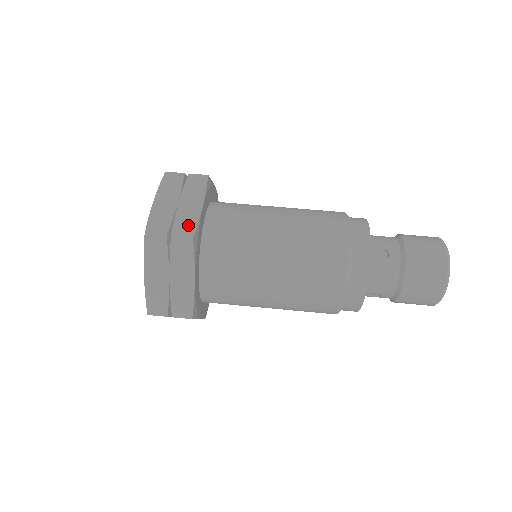
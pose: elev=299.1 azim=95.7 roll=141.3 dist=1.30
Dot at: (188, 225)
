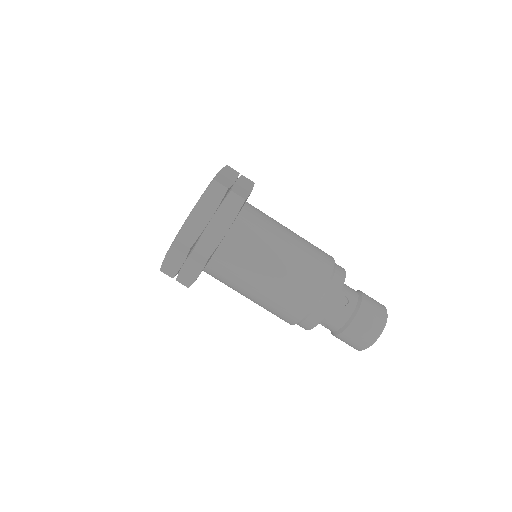
Dot at: (187, 281)
